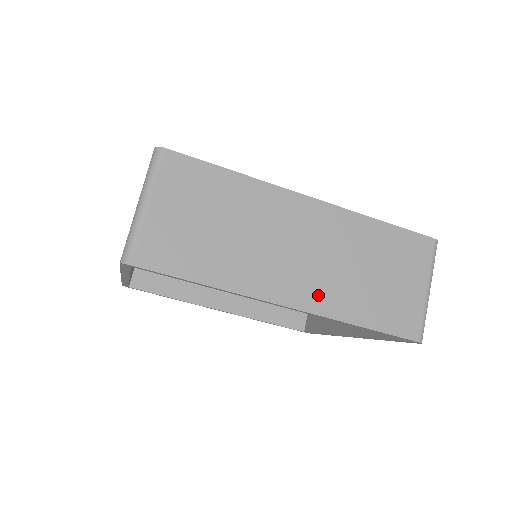
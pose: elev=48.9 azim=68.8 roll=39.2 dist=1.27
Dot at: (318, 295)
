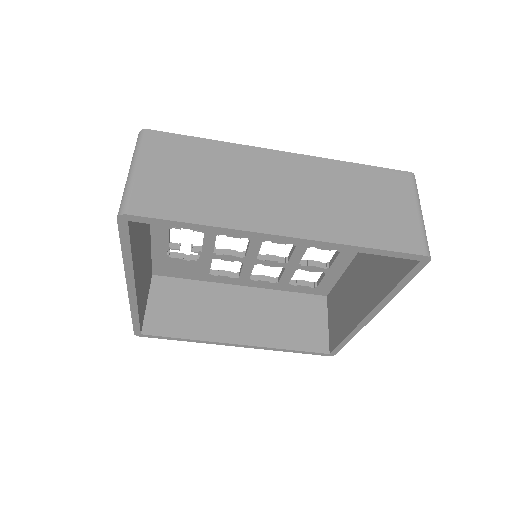
Dot at: (312, 224)
